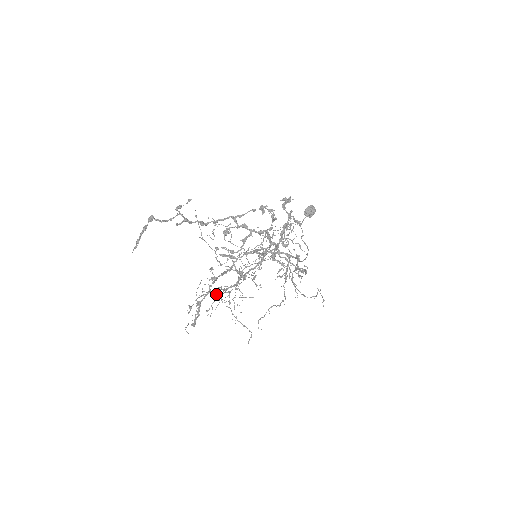
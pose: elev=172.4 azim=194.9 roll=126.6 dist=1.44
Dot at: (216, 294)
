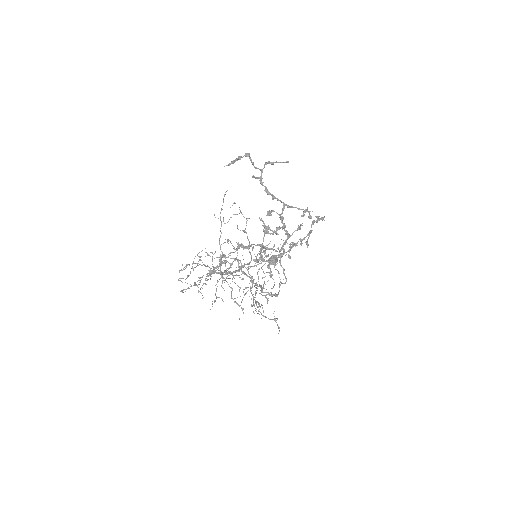
Dot at: occluded
